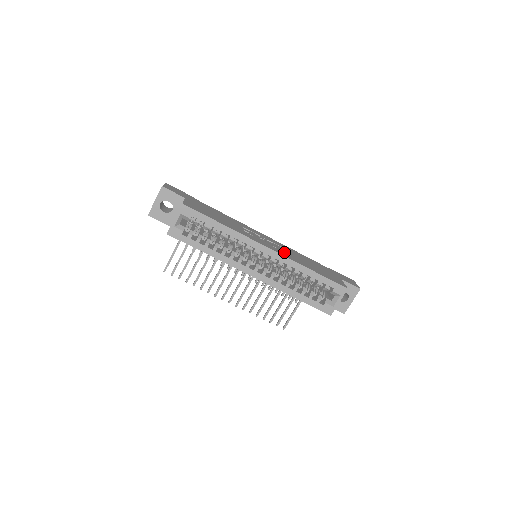
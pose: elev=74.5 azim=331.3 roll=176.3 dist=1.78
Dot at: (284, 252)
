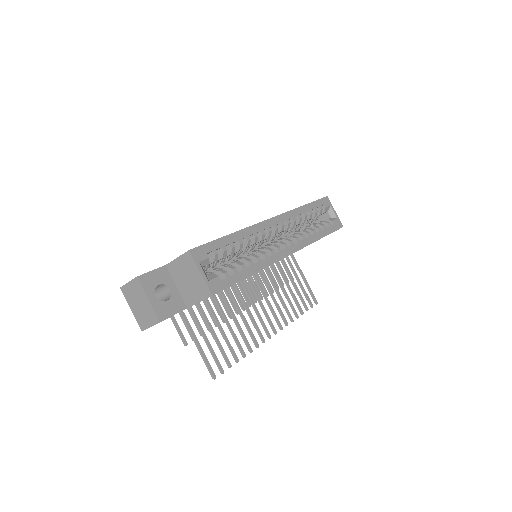
Dot at: occluded
